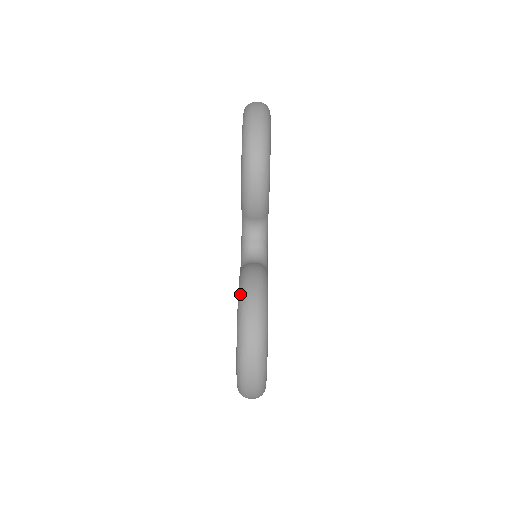
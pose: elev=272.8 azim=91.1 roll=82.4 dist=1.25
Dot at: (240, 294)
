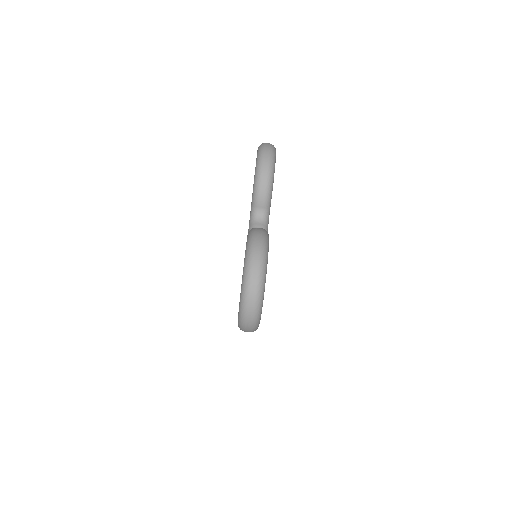
Dot at: (249, 233)
